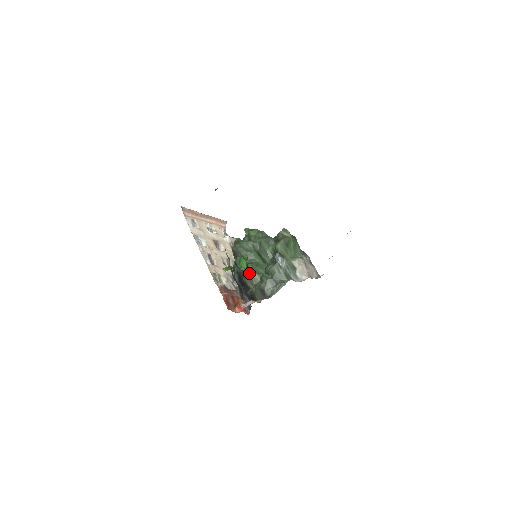
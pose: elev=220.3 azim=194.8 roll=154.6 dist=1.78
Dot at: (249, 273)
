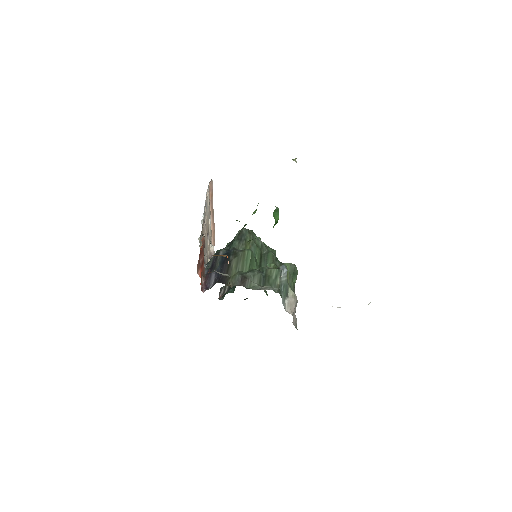
Dot at: occluded
